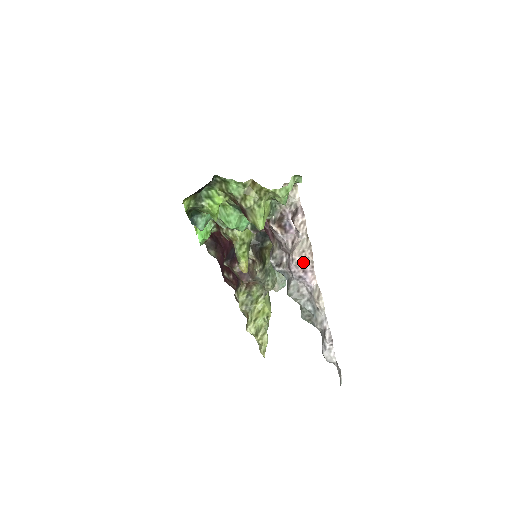
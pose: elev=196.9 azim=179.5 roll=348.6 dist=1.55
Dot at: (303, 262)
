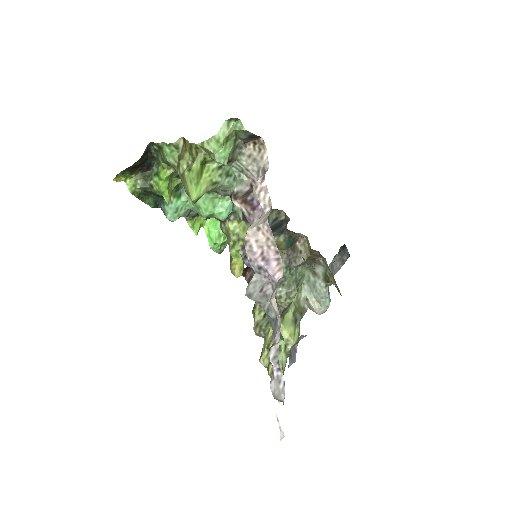
Dot at: (261, 245)
